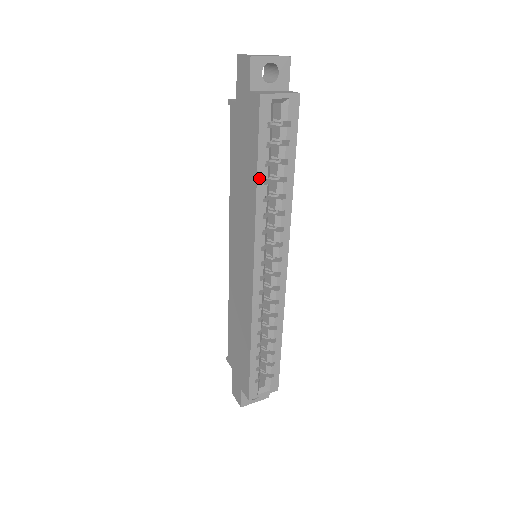
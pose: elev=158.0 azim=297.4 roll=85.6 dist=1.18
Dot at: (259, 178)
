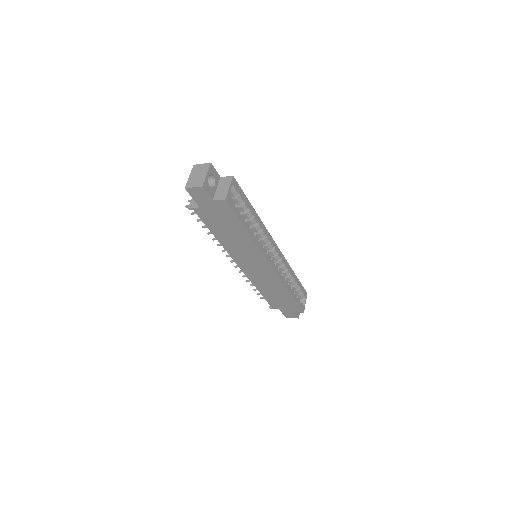
Dot at: (248, 230)
